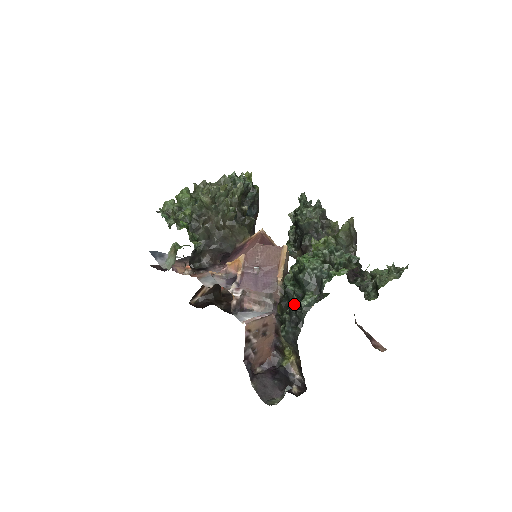
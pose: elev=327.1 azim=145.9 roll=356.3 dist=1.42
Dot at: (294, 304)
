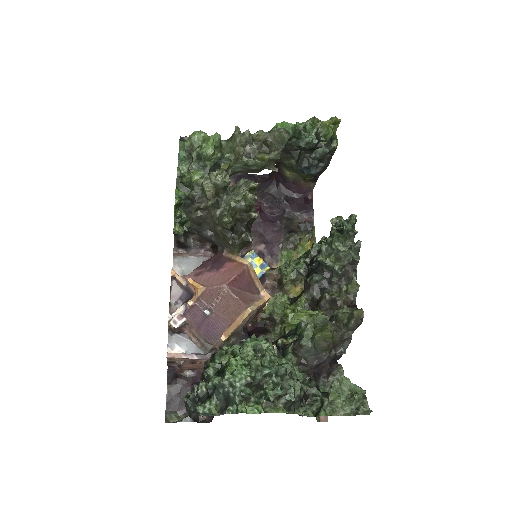
Dot at: (202, 391)
